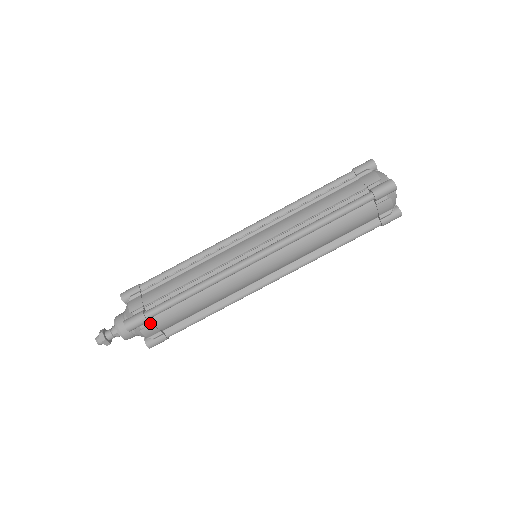
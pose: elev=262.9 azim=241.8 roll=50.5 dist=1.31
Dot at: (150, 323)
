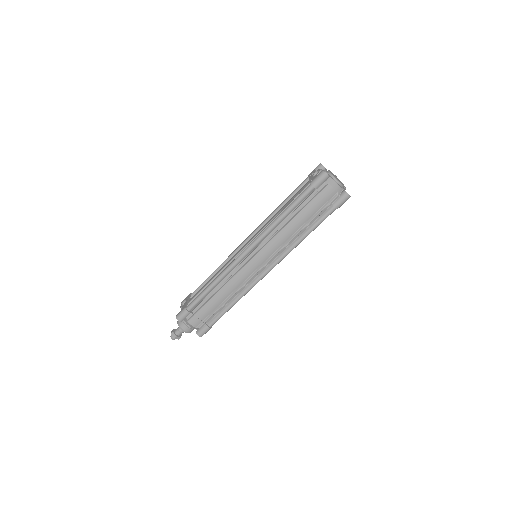
Dot at: occluded
